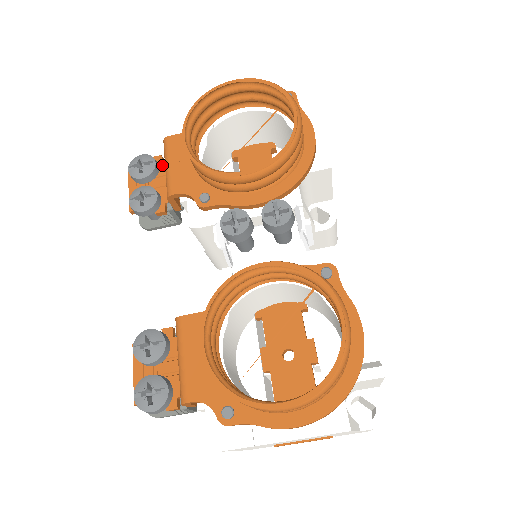
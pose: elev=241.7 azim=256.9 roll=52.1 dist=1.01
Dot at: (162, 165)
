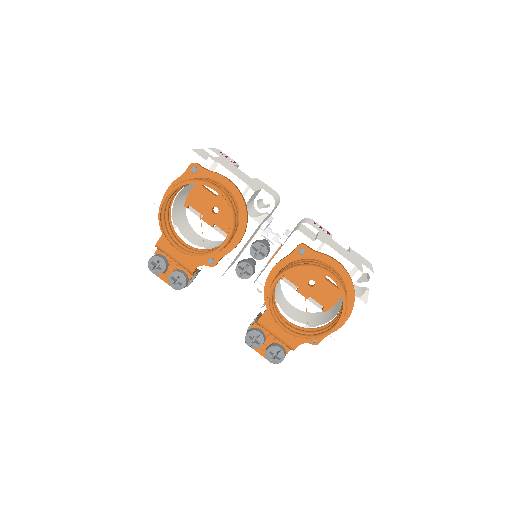
Dot at: (164, 254)
